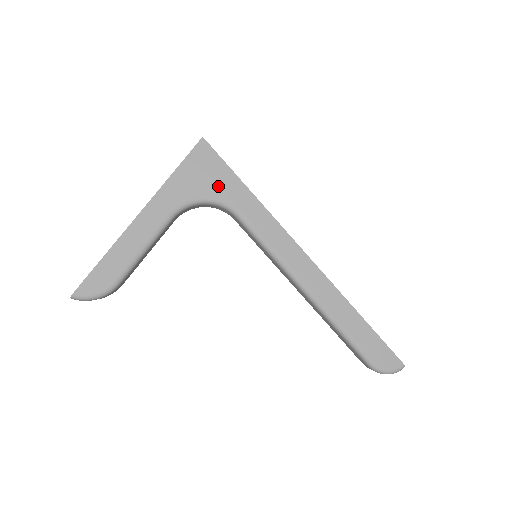
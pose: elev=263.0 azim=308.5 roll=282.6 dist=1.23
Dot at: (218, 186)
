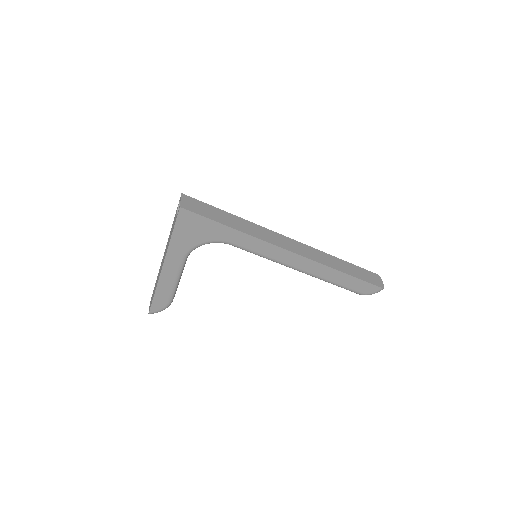
Dot at: (208, 234)
